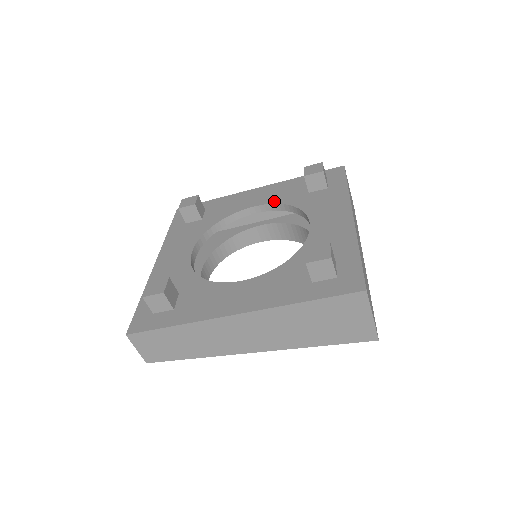
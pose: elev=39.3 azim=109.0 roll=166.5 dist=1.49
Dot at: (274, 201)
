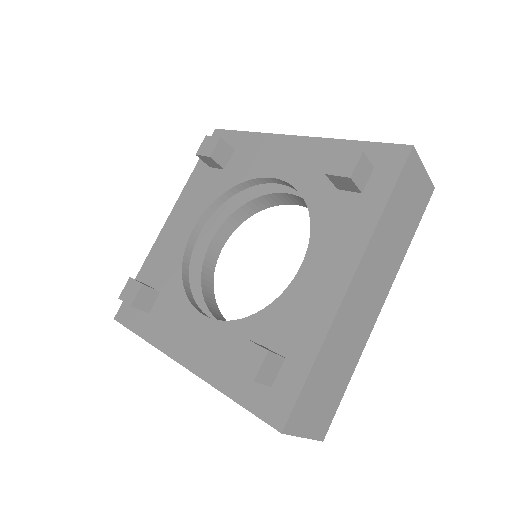
Dot at: (296, 182)
